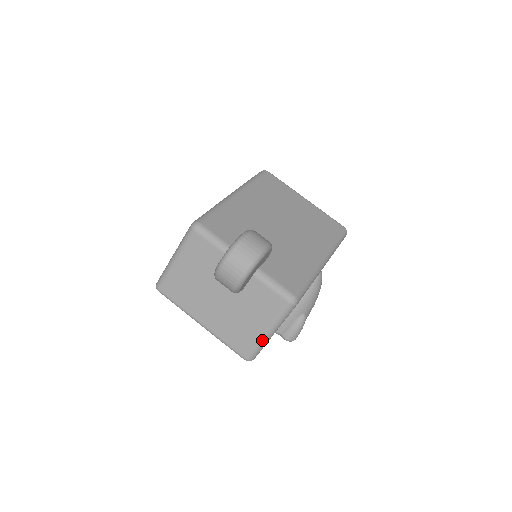
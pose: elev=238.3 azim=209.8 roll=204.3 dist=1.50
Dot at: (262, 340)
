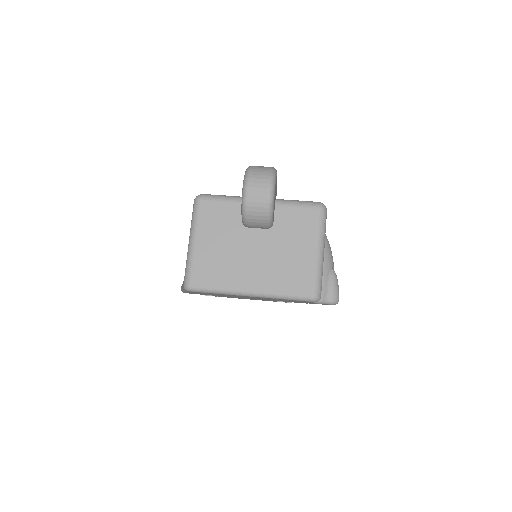
Dot at: (318, 264)
